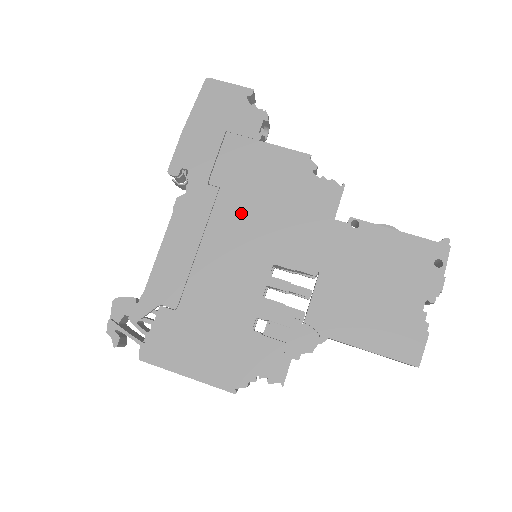
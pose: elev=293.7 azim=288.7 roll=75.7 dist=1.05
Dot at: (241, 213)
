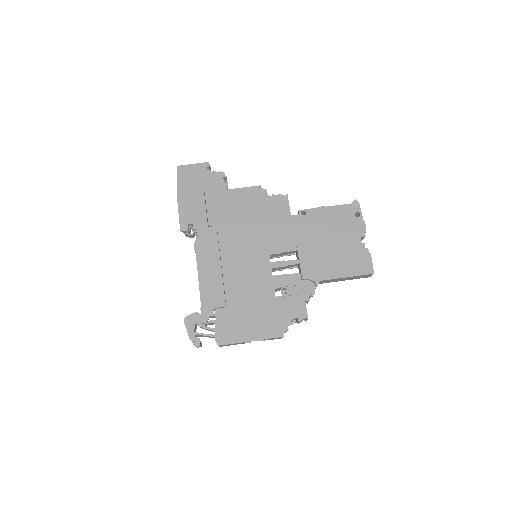
Dot at: (236, 235)
